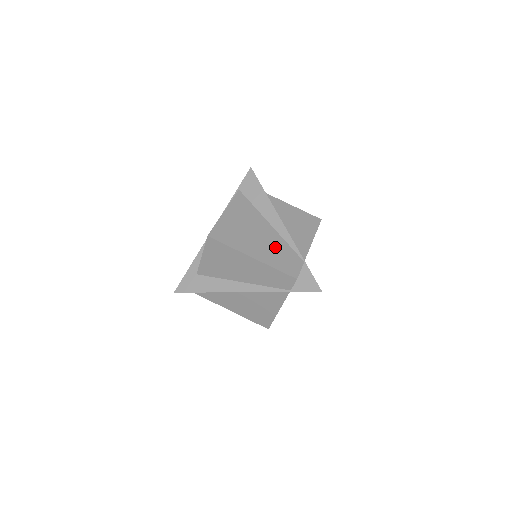
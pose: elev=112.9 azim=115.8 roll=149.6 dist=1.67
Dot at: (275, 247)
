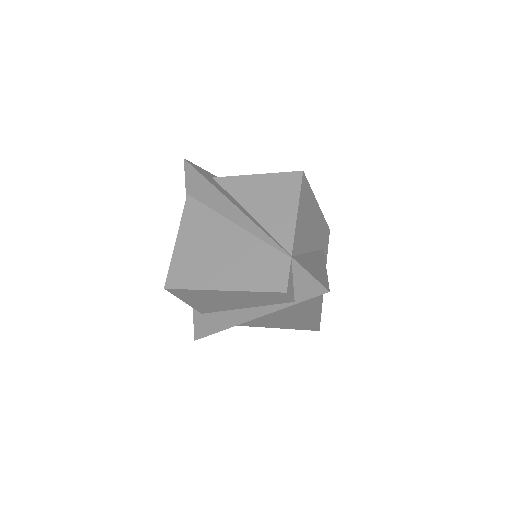
Dot at: (248, 257)
